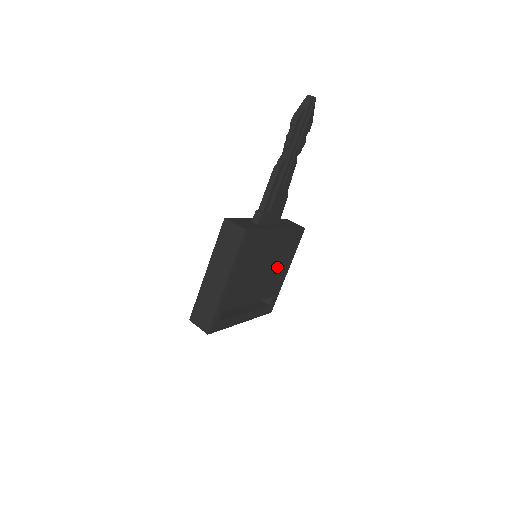
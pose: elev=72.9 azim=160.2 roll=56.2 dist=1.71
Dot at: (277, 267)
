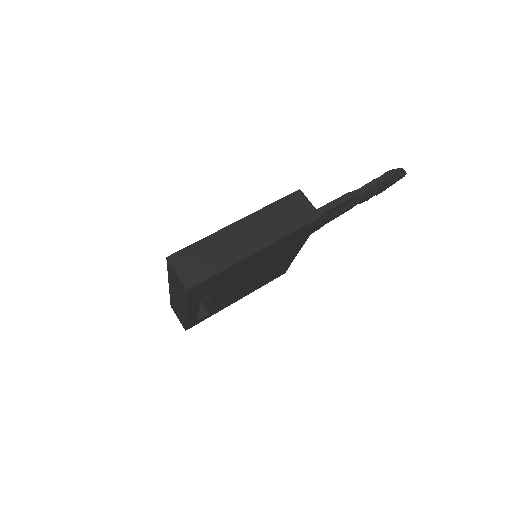
Dot at: (250, 286)
